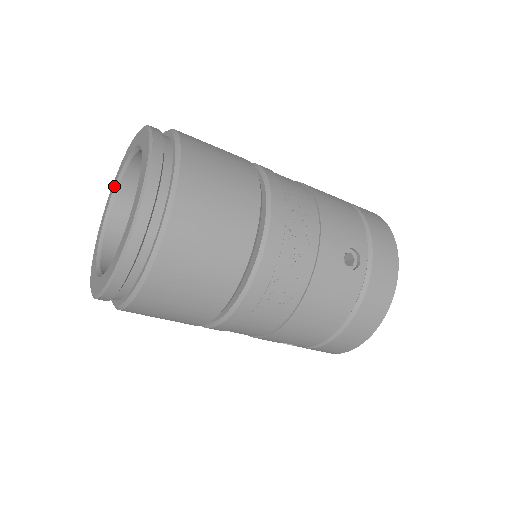
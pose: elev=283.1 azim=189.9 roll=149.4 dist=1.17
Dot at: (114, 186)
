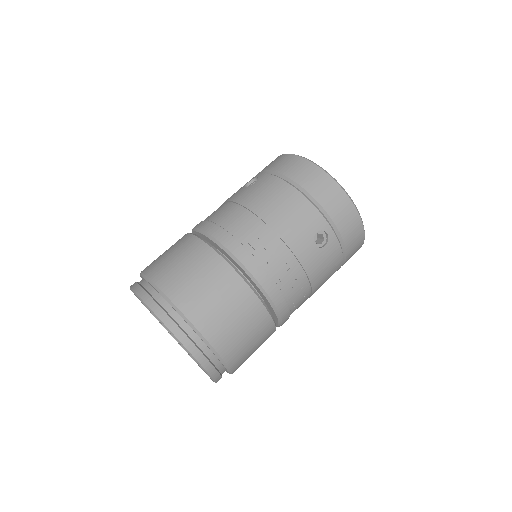
Dot at: occluded
